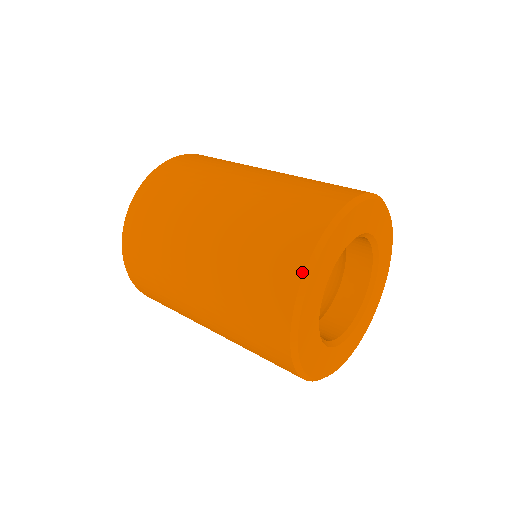
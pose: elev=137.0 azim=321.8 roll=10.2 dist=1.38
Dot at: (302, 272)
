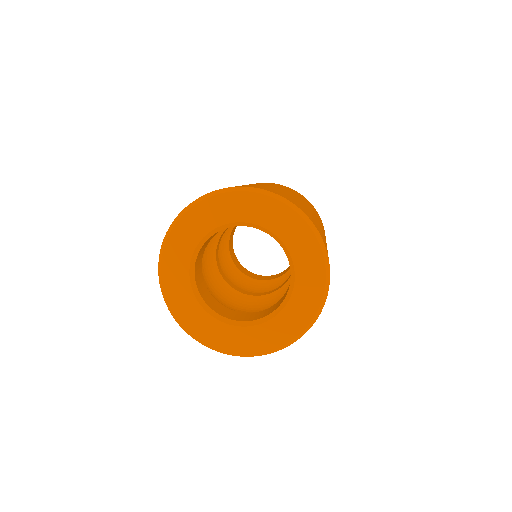
Dot at: (180, 213)
